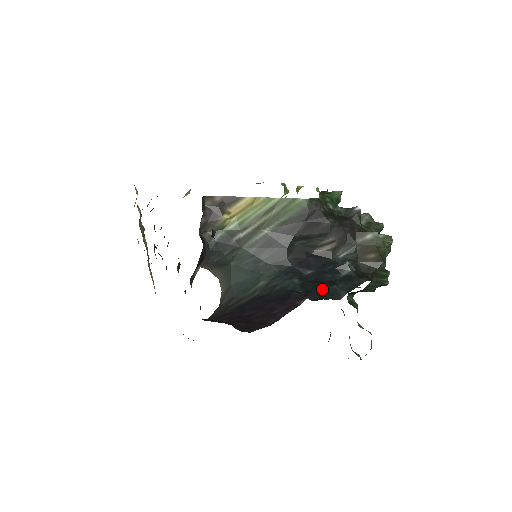
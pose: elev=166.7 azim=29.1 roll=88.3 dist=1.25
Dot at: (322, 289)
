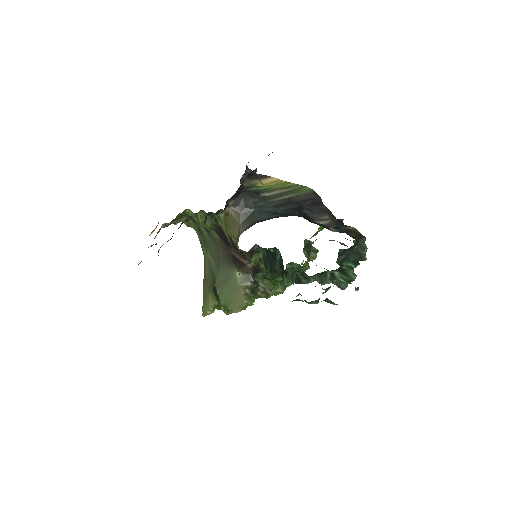
Dot at: occluded
